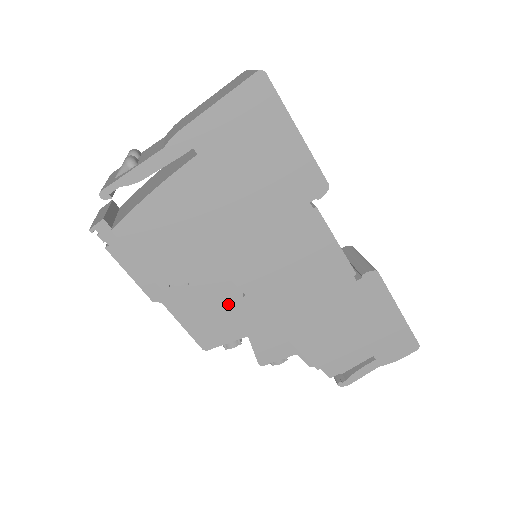
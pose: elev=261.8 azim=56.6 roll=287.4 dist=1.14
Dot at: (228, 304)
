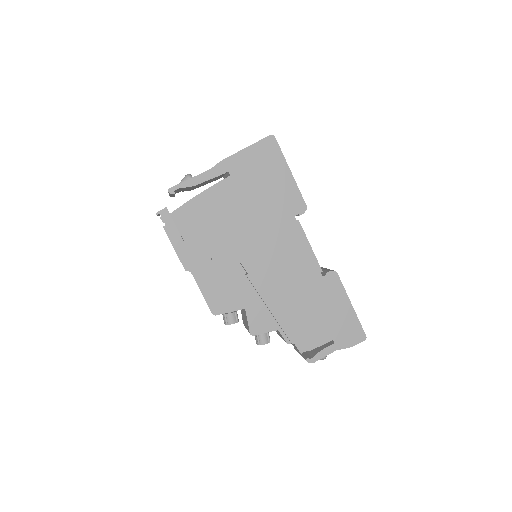
Dot at: (235, 281)
